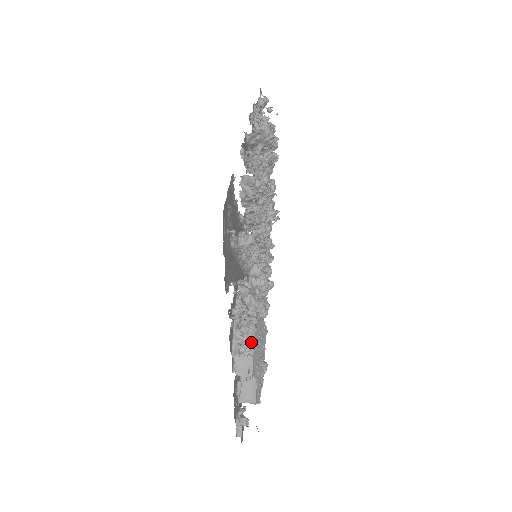
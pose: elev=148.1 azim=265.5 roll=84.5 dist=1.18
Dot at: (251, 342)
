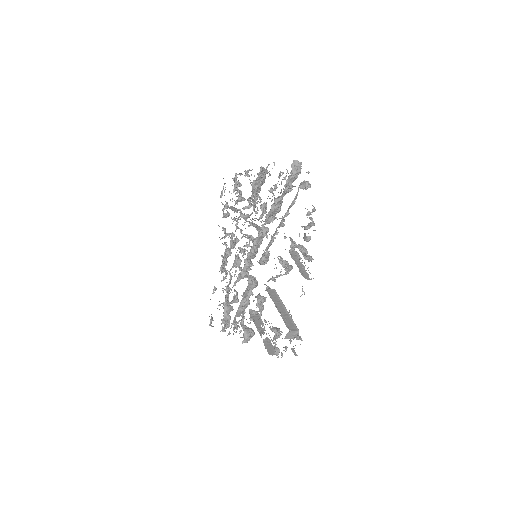
Dot at: occluded
